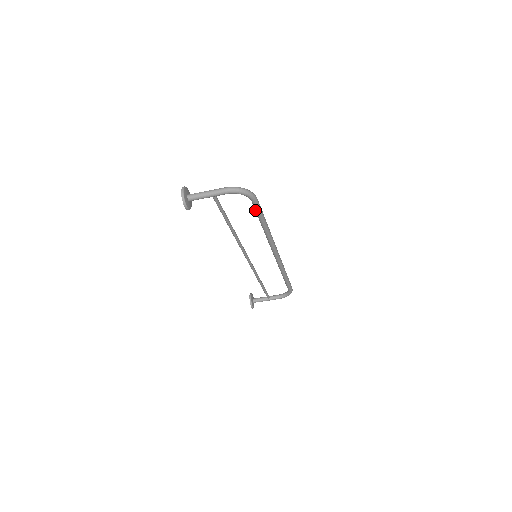
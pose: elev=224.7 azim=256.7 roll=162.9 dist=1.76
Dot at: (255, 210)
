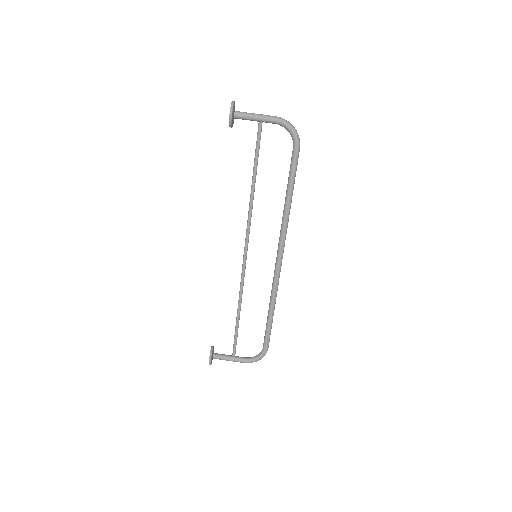
Dot at: (291, 165)
